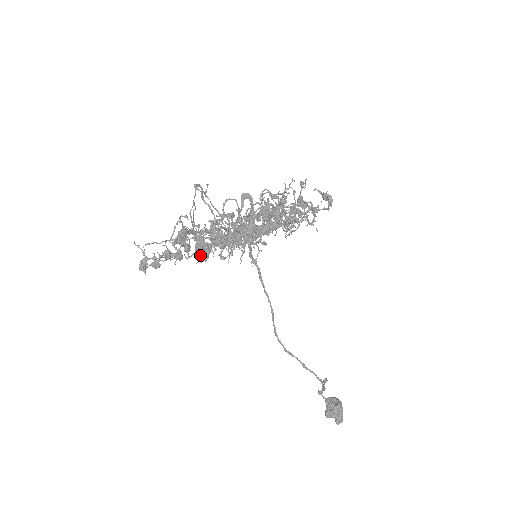
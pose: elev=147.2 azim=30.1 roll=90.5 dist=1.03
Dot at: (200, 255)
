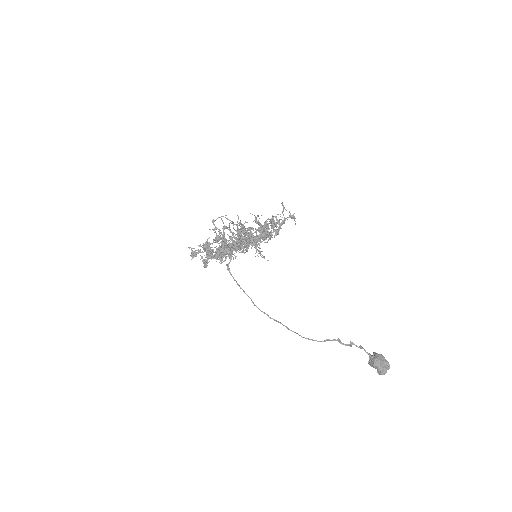
Dot at: (234, 255)
